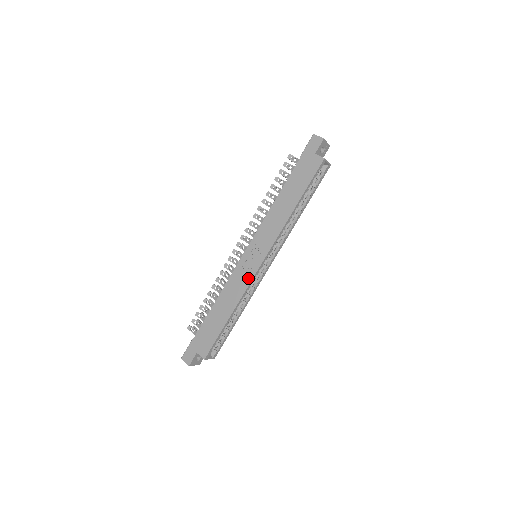
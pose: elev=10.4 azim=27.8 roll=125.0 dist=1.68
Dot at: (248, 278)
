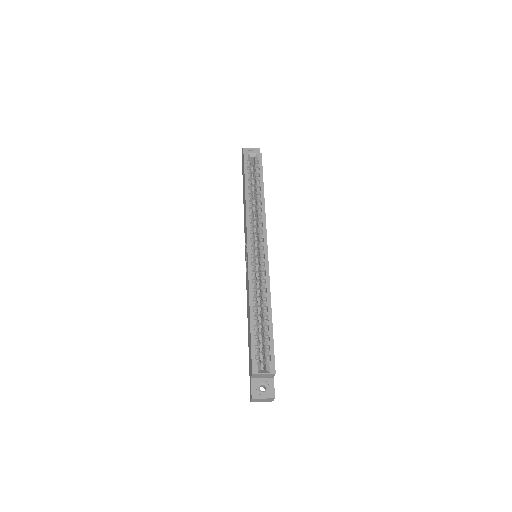
Dot at: (247, 271)
